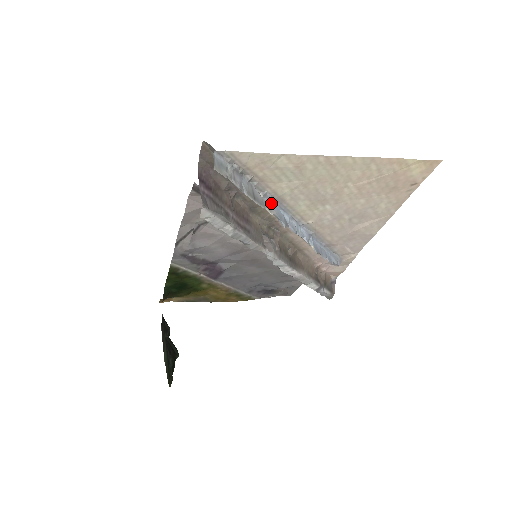
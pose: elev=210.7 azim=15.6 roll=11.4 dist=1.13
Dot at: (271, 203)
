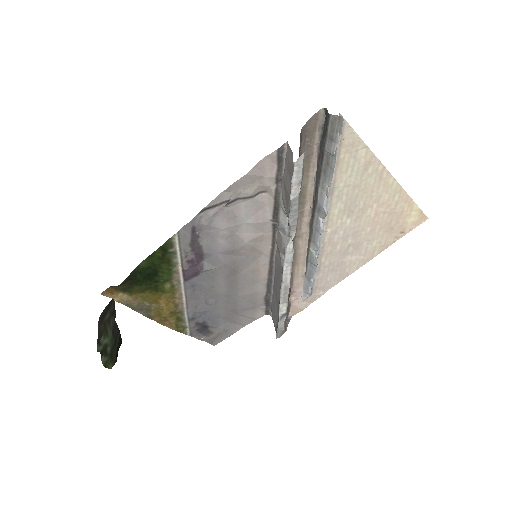
Dot at: occluded
